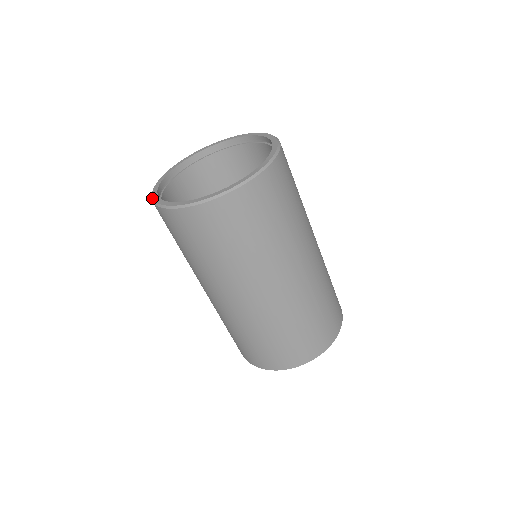
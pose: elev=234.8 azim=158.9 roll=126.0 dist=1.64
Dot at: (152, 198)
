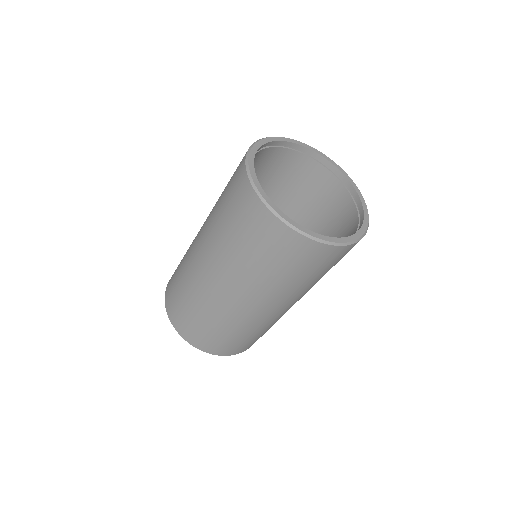
Dot at: (260, 194)
